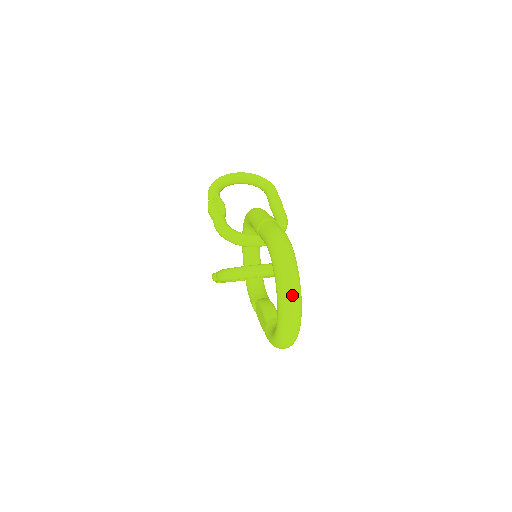
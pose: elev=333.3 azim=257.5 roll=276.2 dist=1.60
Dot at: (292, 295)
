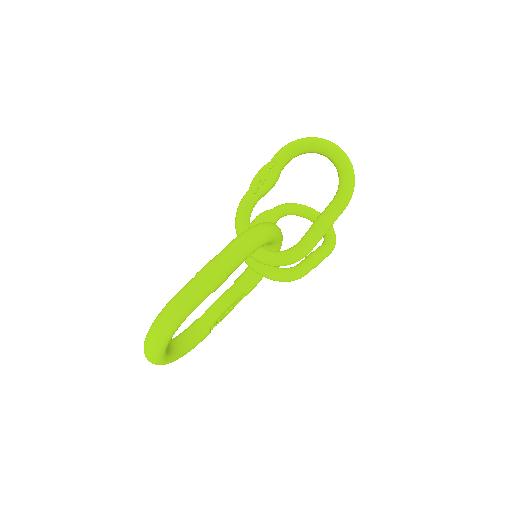
Dot at: (146, 356)
